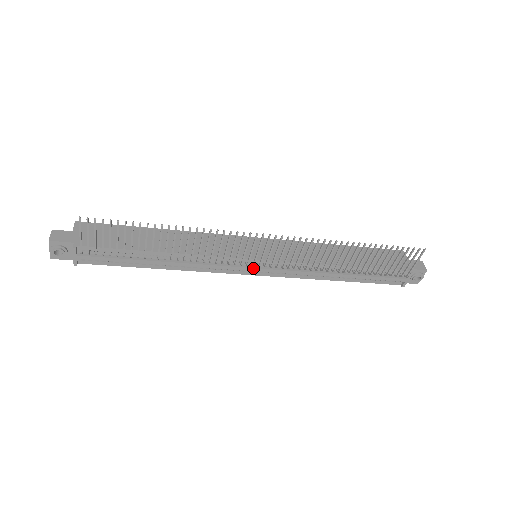
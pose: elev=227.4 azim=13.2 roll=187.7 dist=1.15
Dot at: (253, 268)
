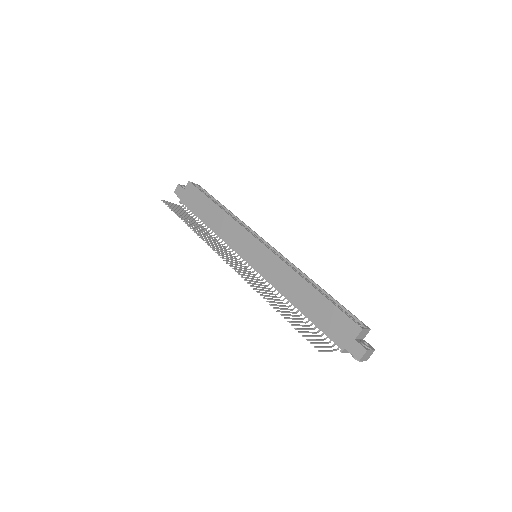
Dot at: occluded
